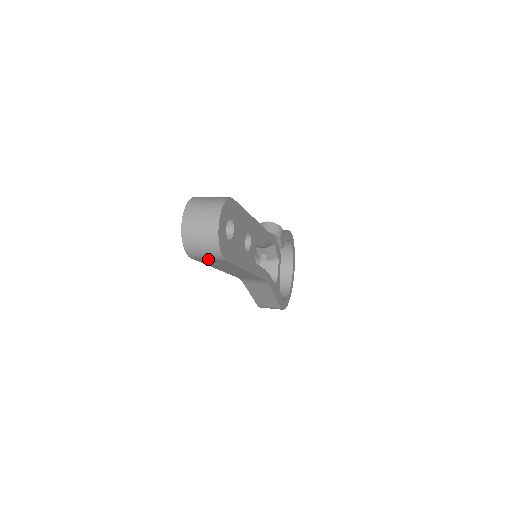
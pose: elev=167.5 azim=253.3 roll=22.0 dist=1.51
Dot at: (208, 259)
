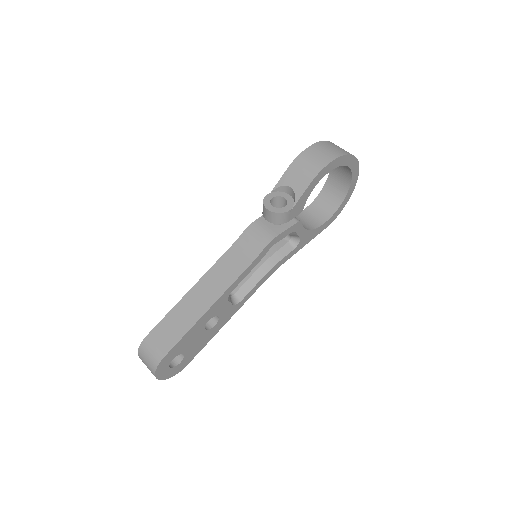
Dot at: occluded
